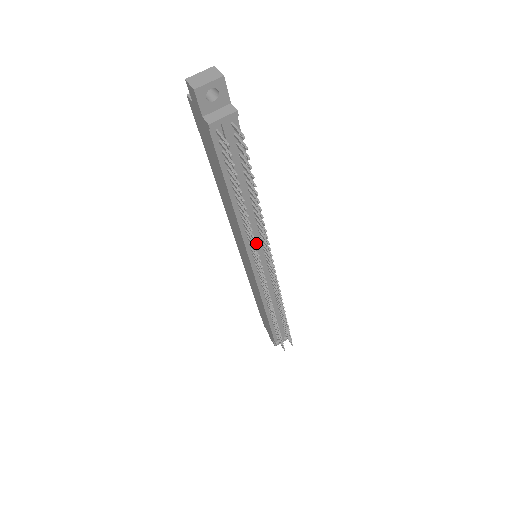
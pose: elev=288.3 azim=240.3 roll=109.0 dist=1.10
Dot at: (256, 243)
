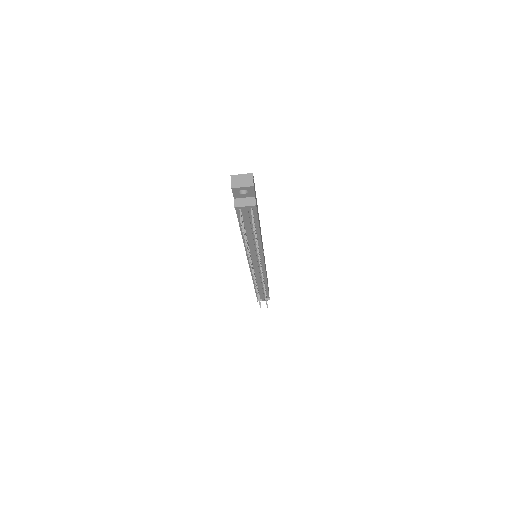
Dot at: (254, 256)
